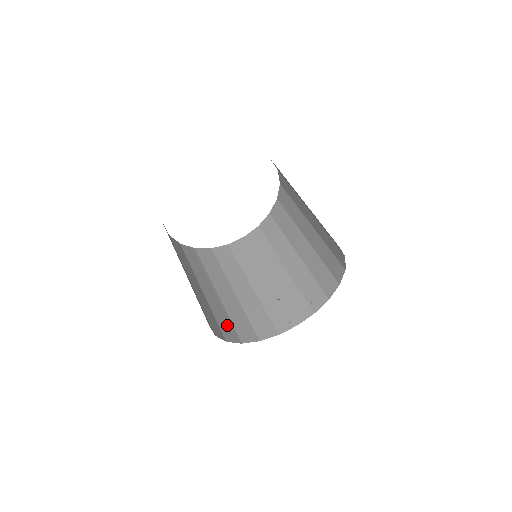
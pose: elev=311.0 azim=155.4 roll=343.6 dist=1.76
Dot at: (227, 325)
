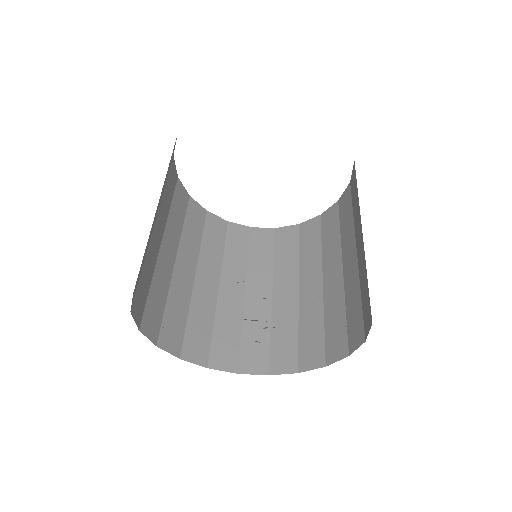
Dot at: (258, 346)
